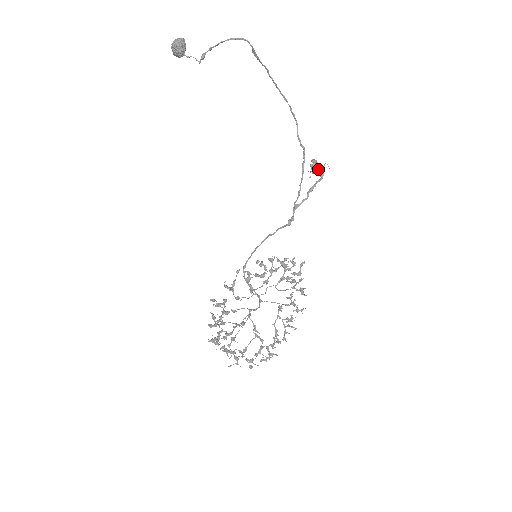
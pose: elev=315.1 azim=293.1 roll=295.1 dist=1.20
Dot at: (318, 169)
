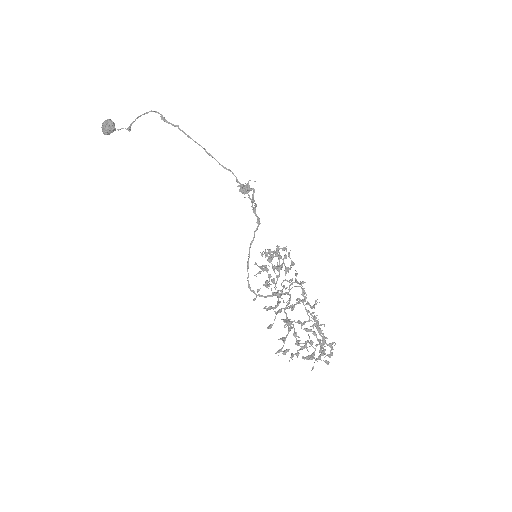
Dot at: (247, 186)
